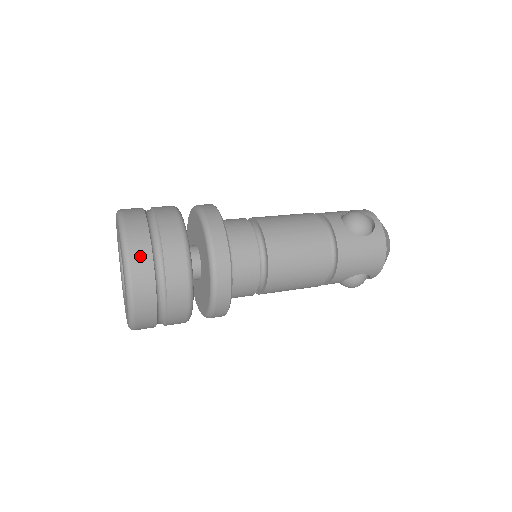
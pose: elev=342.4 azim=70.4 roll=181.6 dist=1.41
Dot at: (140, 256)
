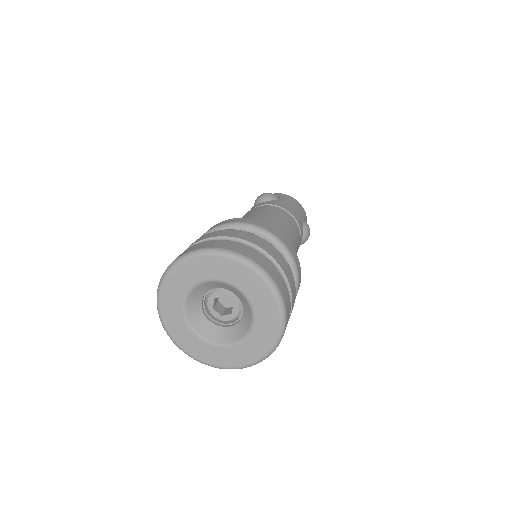
Dot at: (231, 246)
